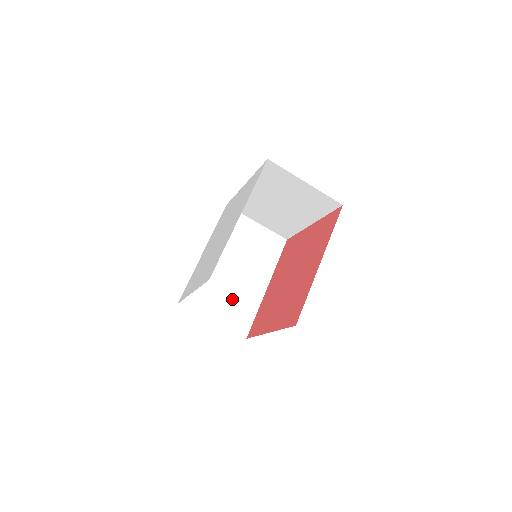
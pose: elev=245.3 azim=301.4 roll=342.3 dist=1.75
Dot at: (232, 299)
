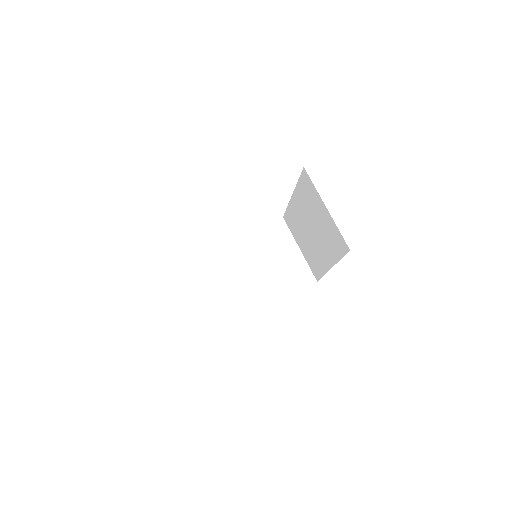
Dot at: occluded
